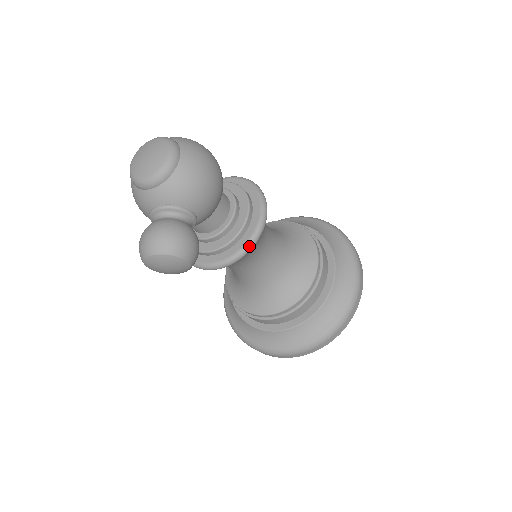
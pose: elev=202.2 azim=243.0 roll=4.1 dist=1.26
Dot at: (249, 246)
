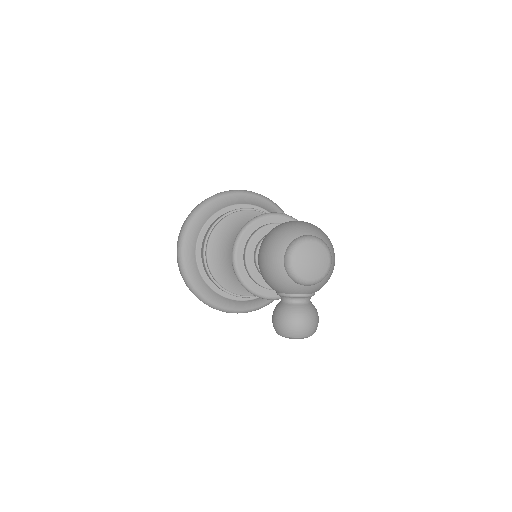
Dot at: occluded
